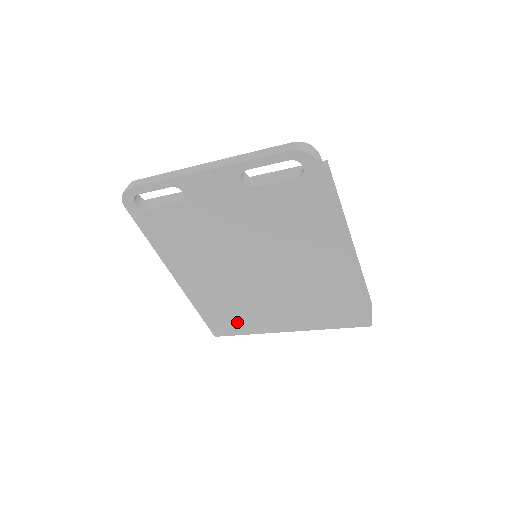
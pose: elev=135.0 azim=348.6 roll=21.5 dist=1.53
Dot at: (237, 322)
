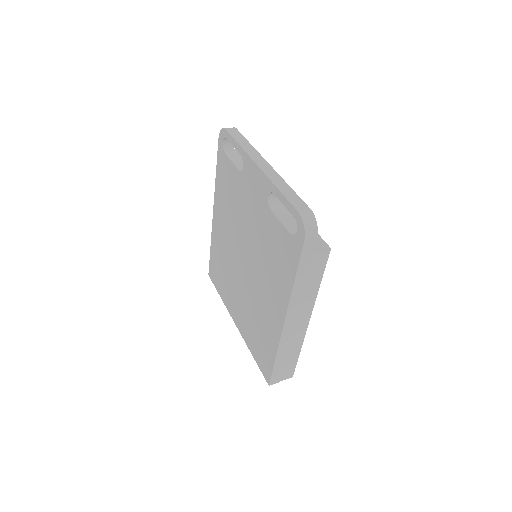
Dot at: (221, 282)
